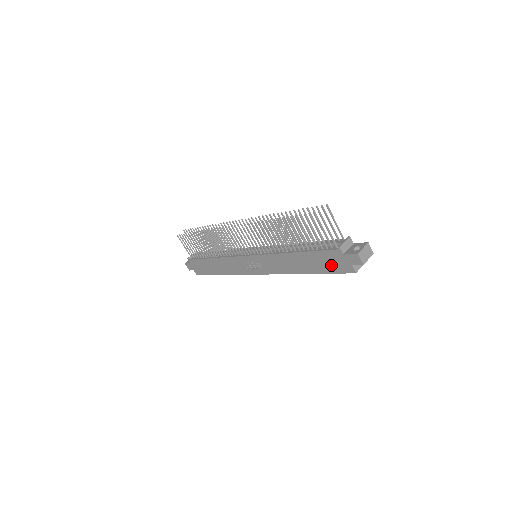
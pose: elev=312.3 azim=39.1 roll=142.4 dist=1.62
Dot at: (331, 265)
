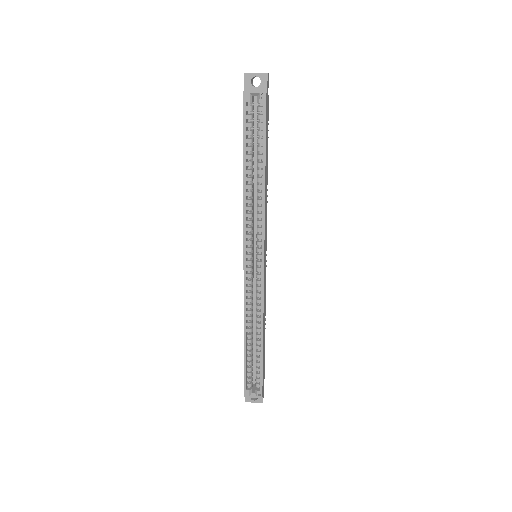
Dot at: occluded
